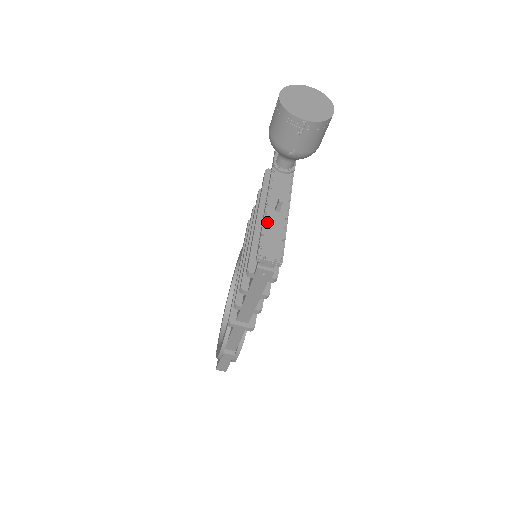
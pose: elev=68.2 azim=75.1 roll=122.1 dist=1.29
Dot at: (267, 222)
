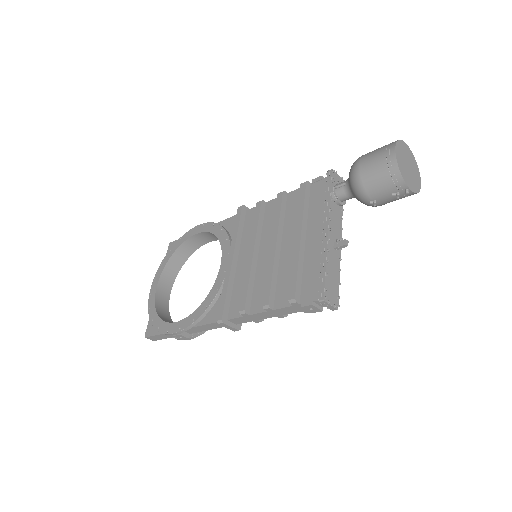
Dot at: (329, 260)
